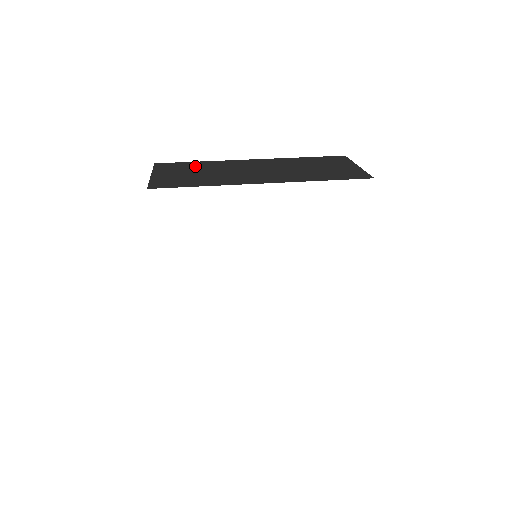
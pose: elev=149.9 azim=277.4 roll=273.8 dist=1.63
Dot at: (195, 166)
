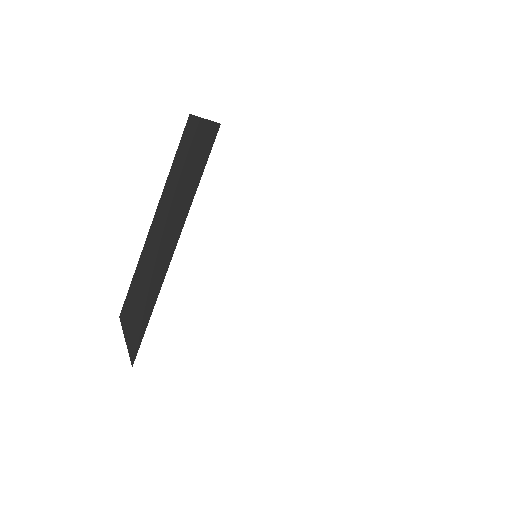
Dot at: occluded
